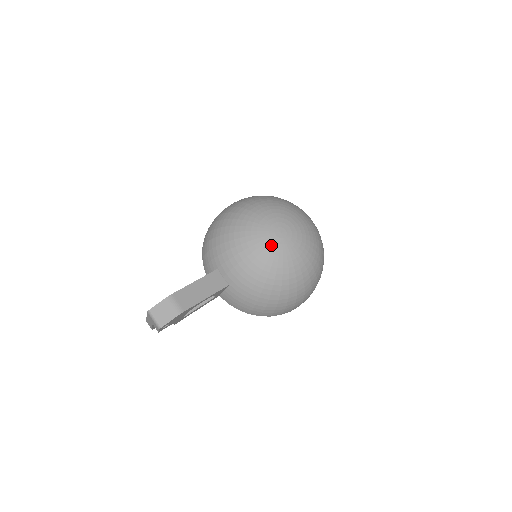
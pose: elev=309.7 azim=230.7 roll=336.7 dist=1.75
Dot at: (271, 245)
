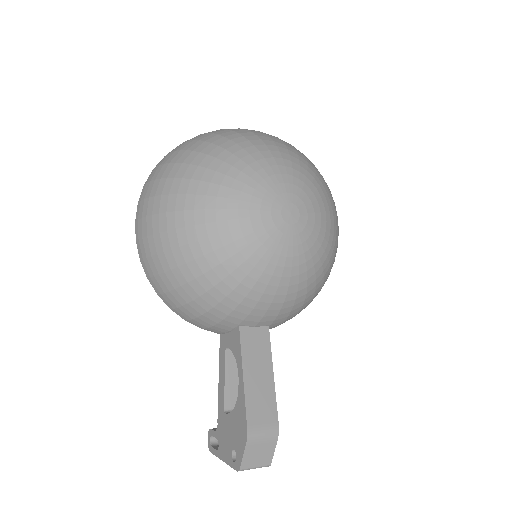
Dot at: (296, 244)
